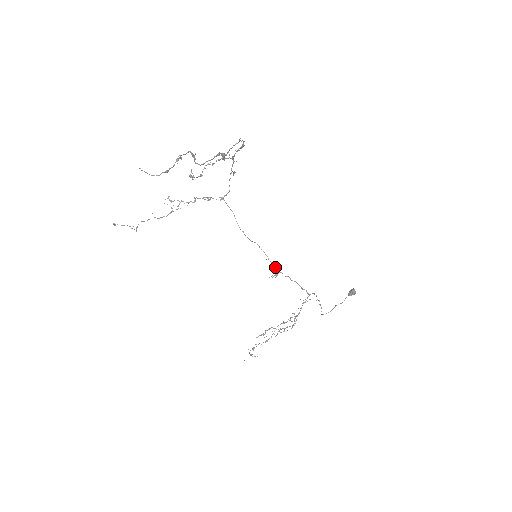
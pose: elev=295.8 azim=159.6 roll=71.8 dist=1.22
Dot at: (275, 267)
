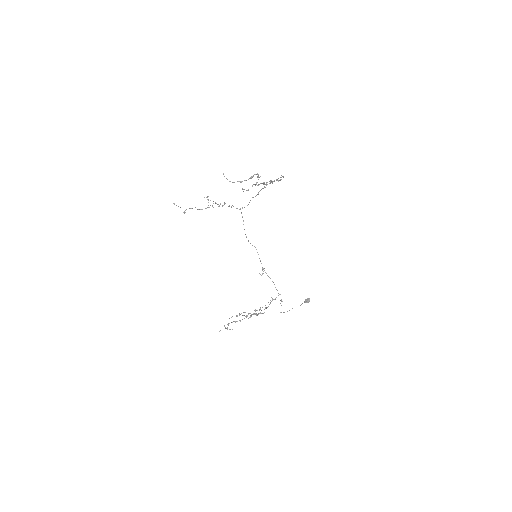
Dot at: (263, 268)
